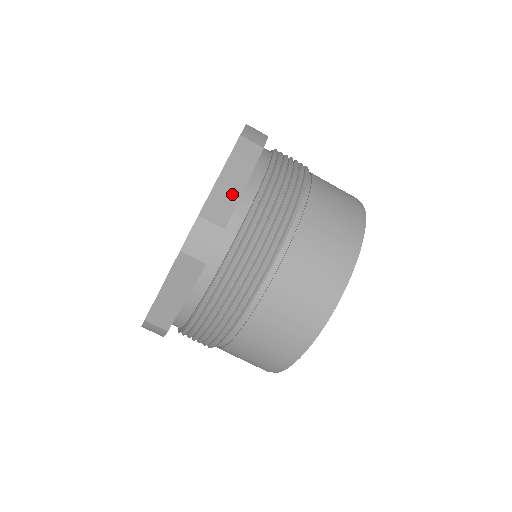
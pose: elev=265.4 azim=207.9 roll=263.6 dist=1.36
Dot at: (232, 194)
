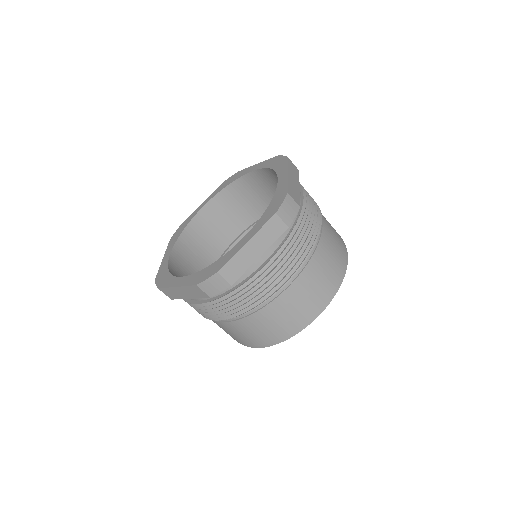
Dot at: (296, 189)
